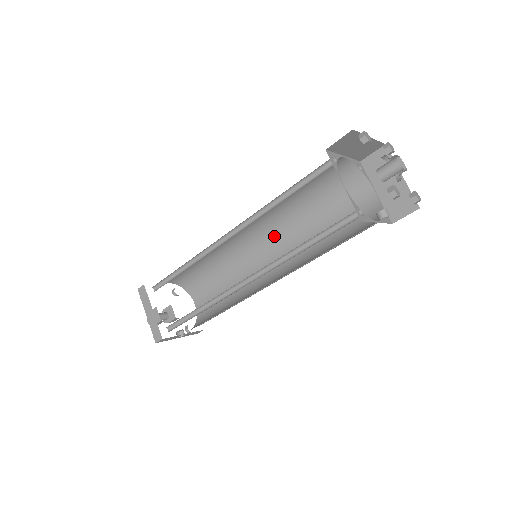
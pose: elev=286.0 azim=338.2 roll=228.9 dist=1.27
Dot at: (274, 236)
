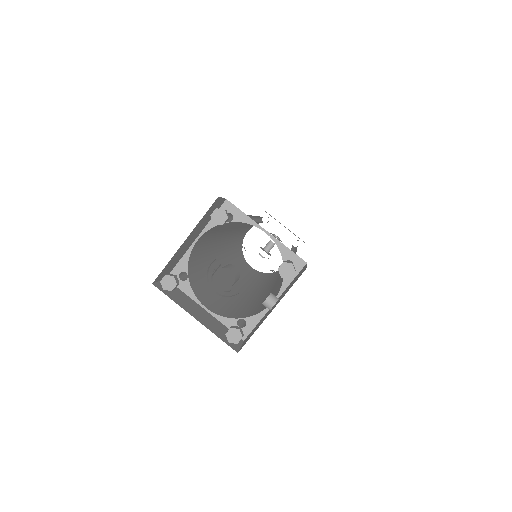
Dot at: occluded
